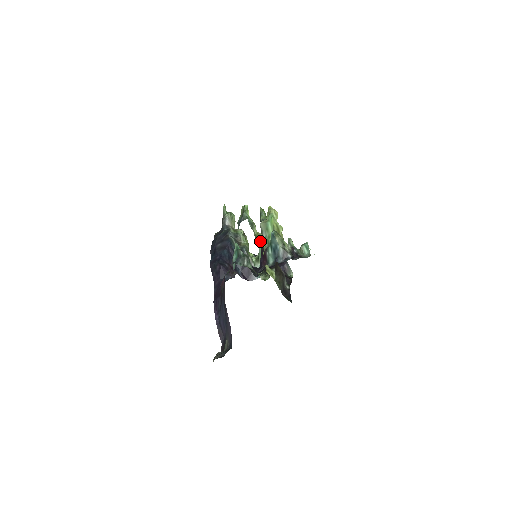
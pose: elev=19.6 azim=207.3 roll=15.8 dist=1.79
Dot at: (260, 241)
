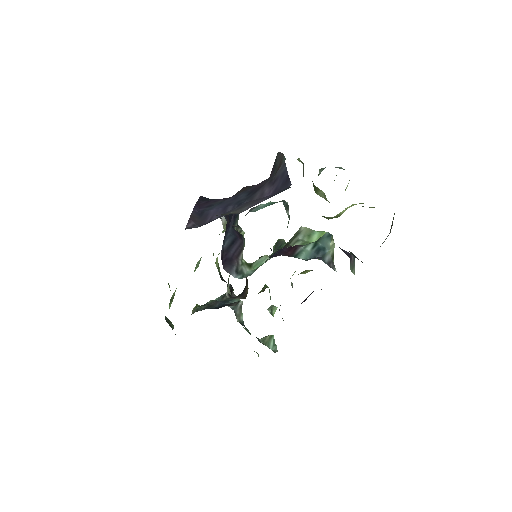
Dot at: occluded
